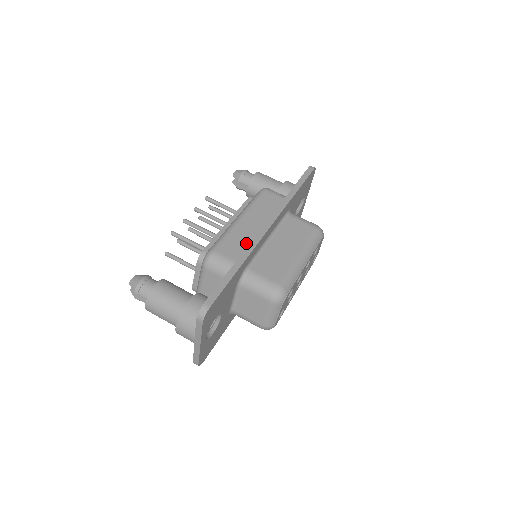
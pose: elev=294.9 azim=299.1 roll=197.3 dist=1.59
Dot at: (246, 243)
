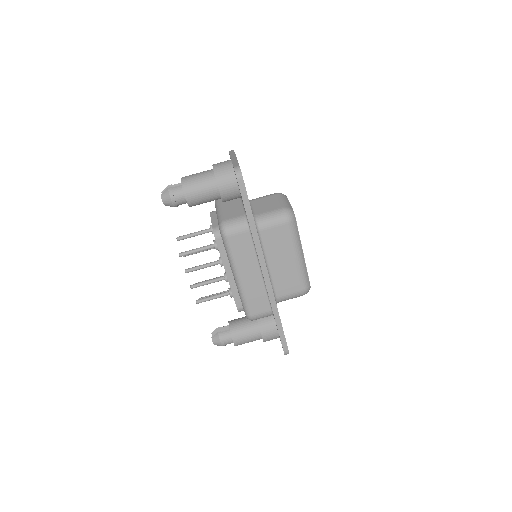
Dot at: (263, 293)
